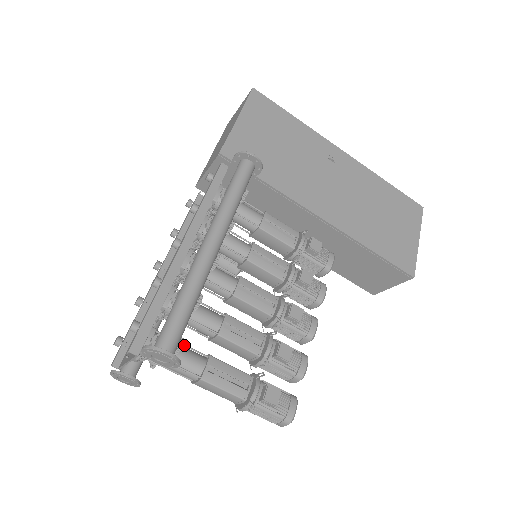
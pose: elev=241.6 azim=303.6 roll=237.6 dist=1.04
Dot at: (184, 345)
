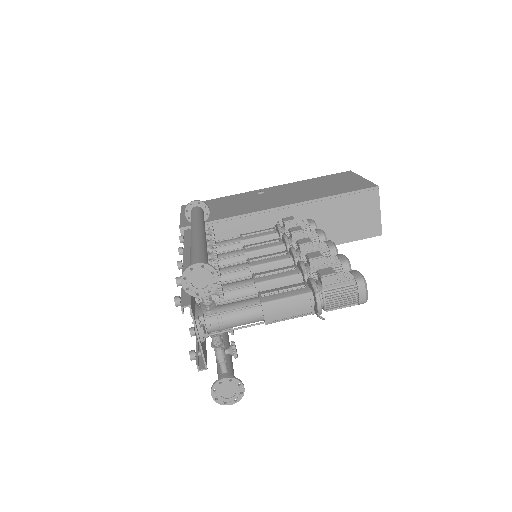
Dot at: (232, 300)
